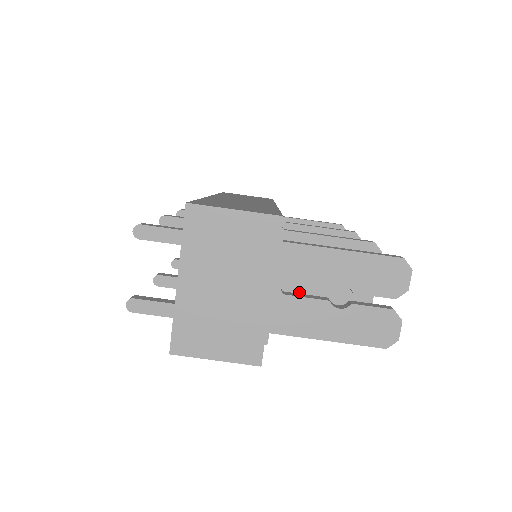
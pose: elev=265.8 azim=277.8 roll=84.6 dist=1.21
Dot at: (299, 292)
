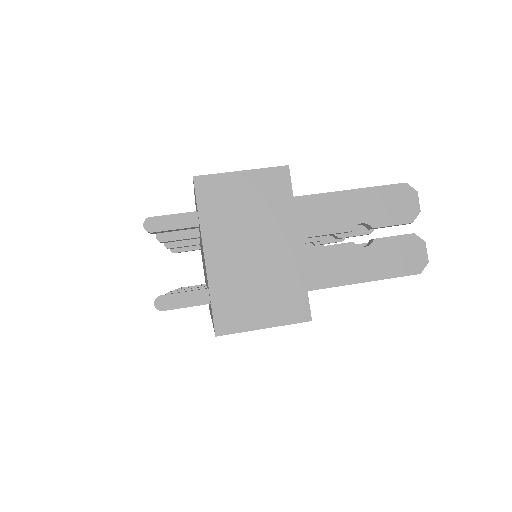
Dot at: occluded
